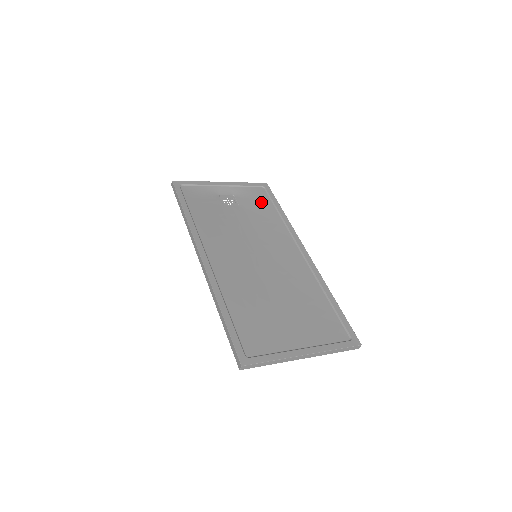
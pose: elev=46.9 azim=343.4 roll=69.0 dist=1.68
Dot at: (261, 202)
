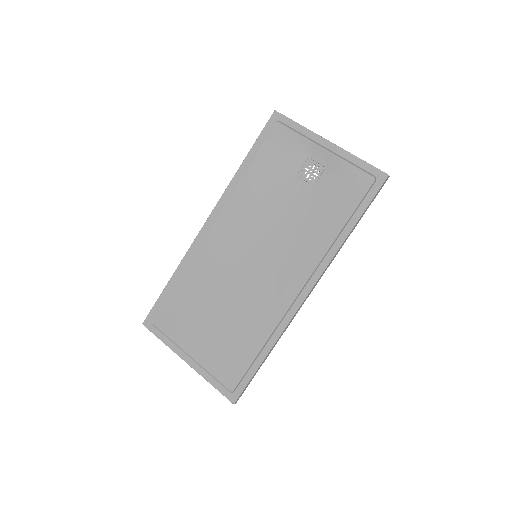
Dot at: (344, 198)
